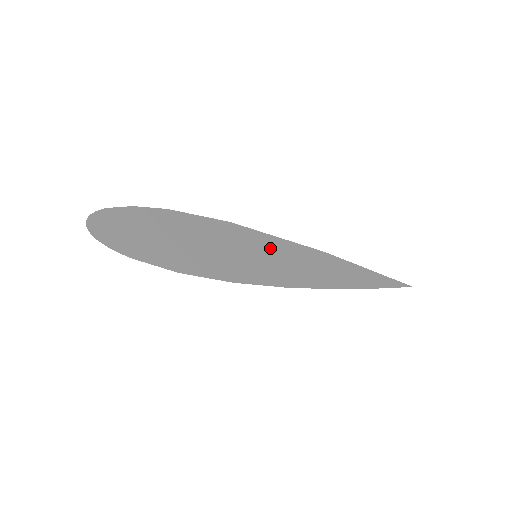
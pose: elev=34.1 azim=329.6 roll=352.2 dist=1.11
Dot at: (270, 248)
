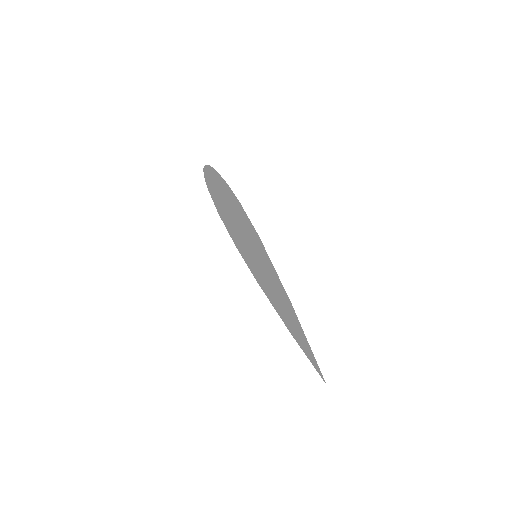
Dot at: (266, 264)
